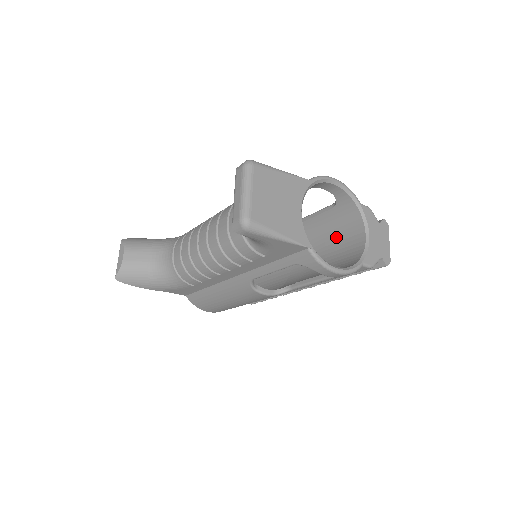
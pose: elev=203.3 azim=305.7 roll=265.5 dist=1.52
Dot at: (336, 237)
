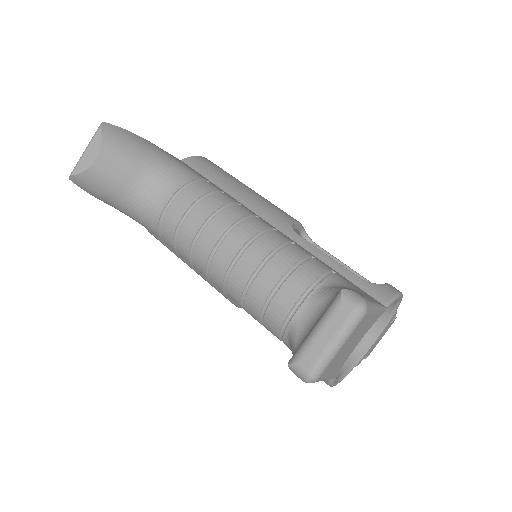
Dot at: occluded
